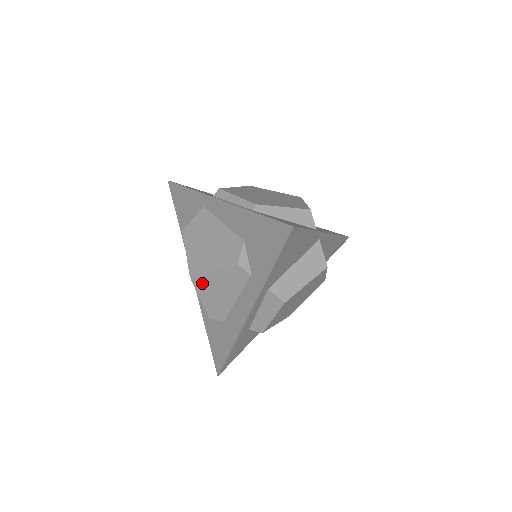
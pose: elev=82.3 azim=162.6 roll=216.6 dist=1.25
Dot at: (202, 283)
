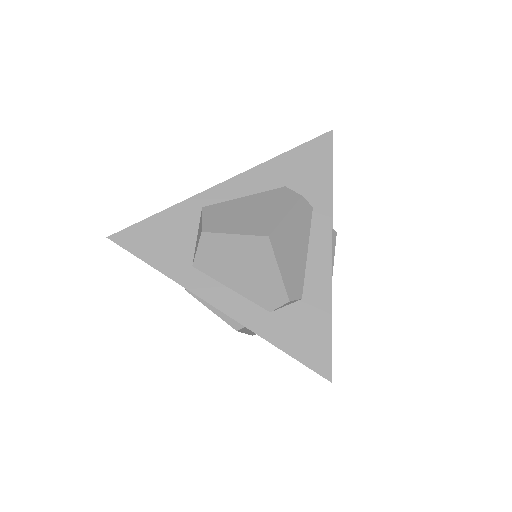
Dot at: (279, 241)
